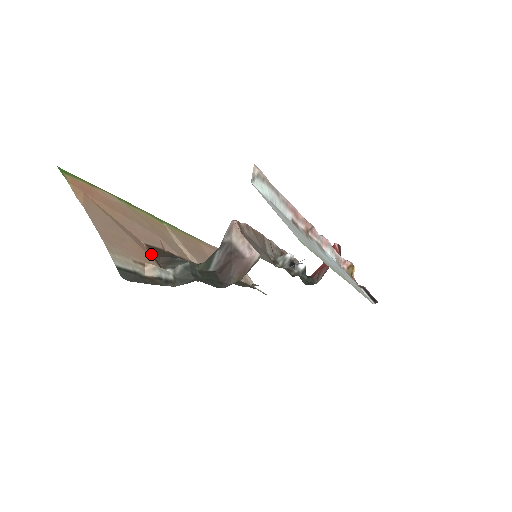
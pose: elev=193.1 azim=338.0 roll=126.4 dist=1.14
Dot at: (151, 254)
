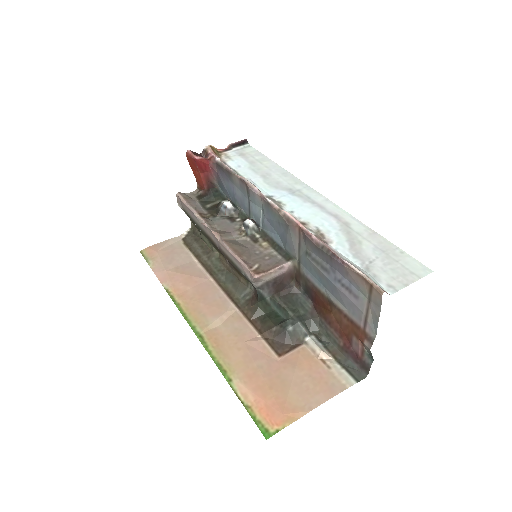
Dot at: (288, 352)
